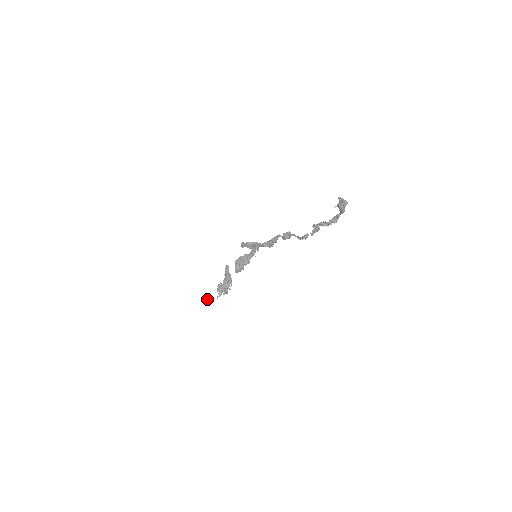
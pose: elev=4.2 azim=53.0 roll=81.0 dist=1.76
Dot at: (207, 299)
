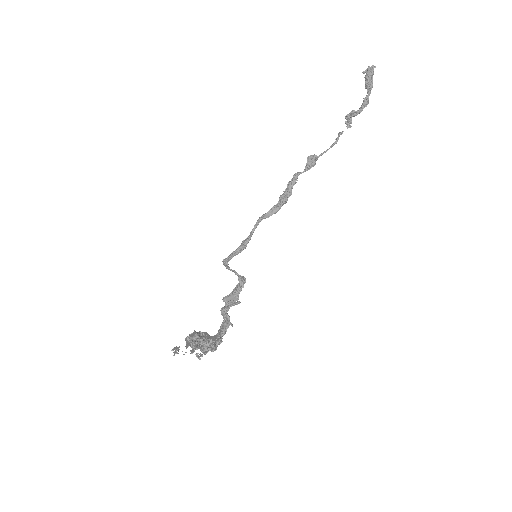
Dot at: occluded
